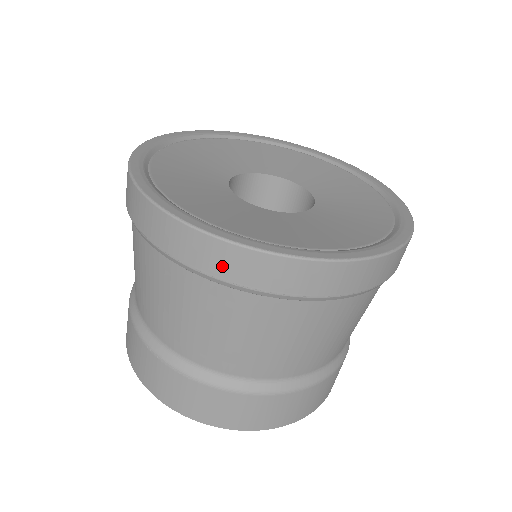
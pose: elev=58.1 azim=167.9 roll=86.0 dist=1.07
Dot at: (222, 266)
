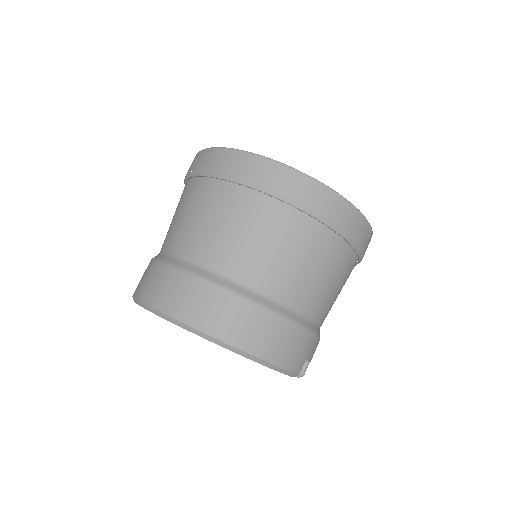
Dot at: (233, 166)
